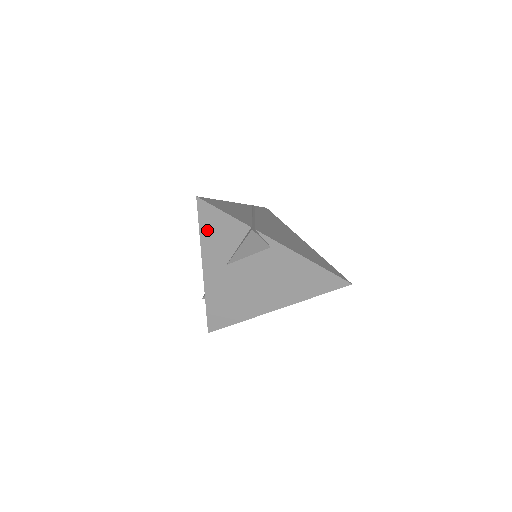
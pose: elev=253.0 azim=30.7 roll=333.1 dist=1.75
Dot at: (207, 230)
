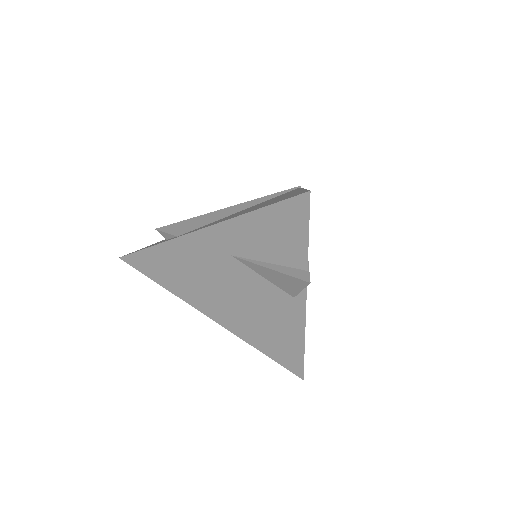
Dot at: (266, 219)
